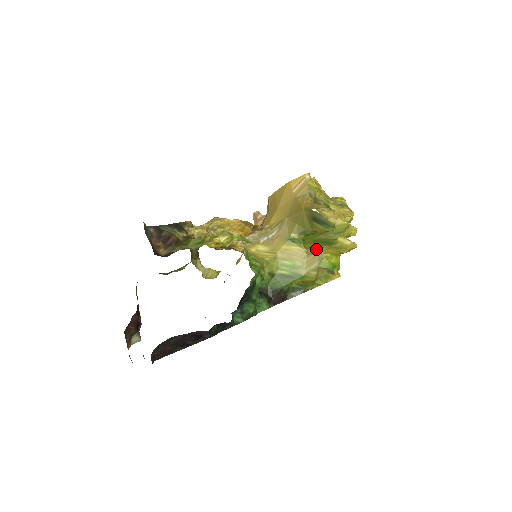
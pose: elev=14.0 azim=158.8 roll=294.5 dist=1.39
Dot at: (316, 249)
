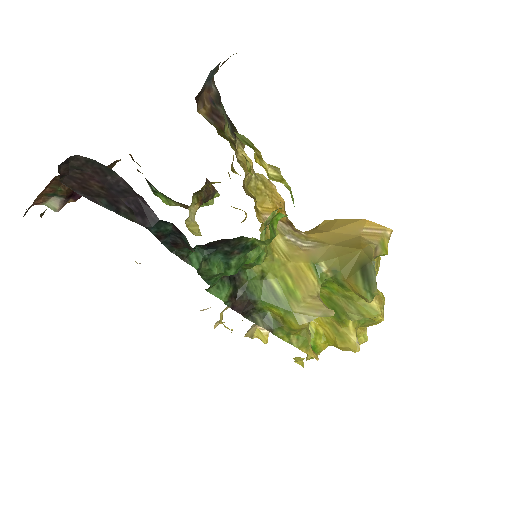
Dot at: occluded
